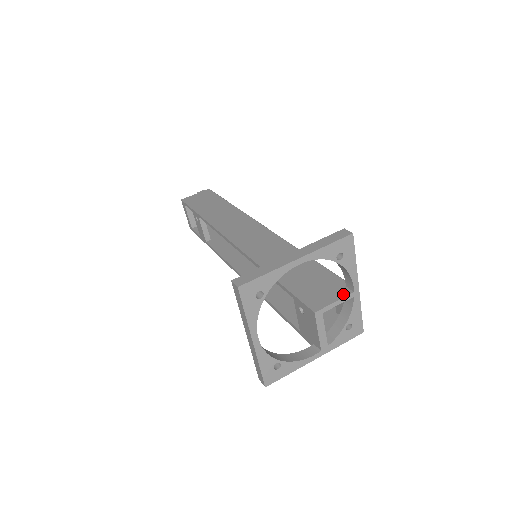
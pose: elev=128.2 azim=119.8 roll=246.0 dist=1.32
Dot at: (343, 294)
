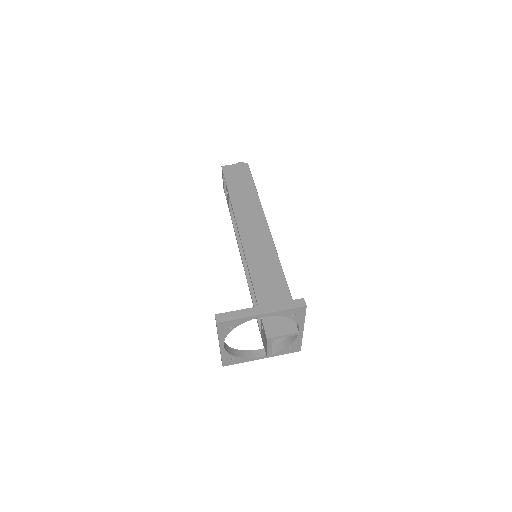
Dot at: (291, 331)
